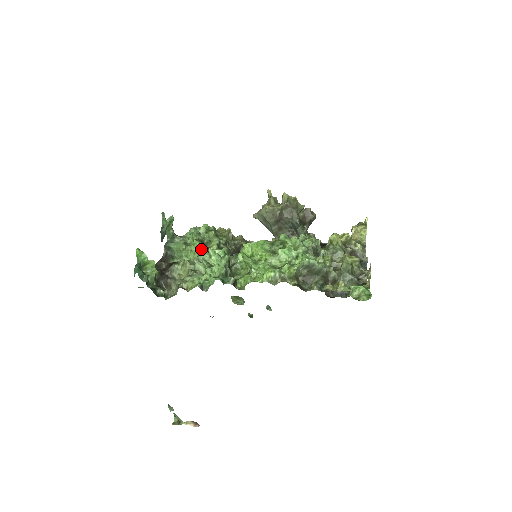
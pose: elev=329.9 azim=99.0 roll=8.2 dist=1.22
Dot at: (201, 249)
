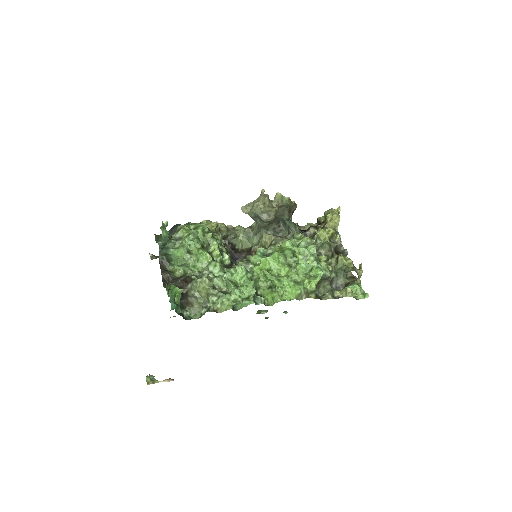
Dot at: (210, 259)
